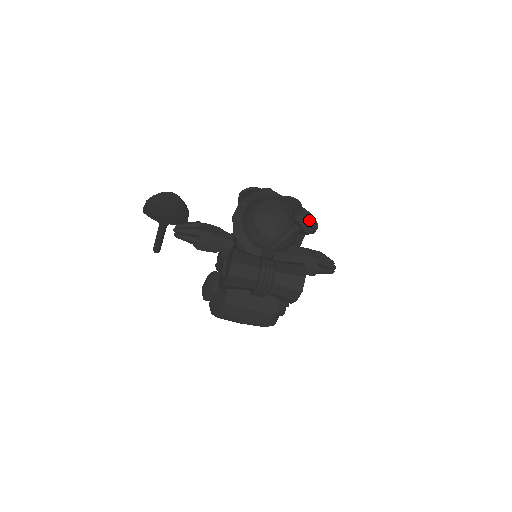
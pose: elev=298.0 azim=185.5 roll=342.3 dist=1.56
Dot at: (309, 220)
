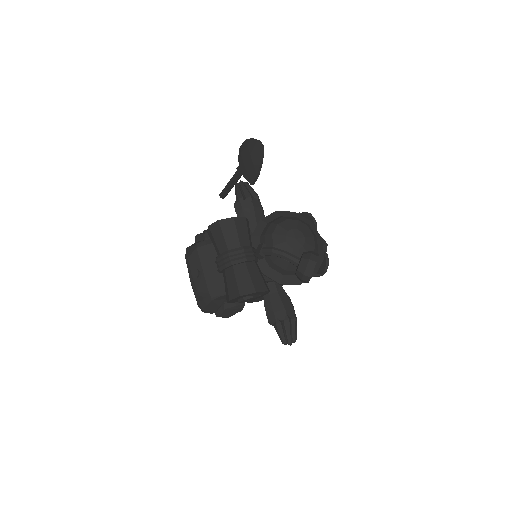
Dot at: (309, 264)
